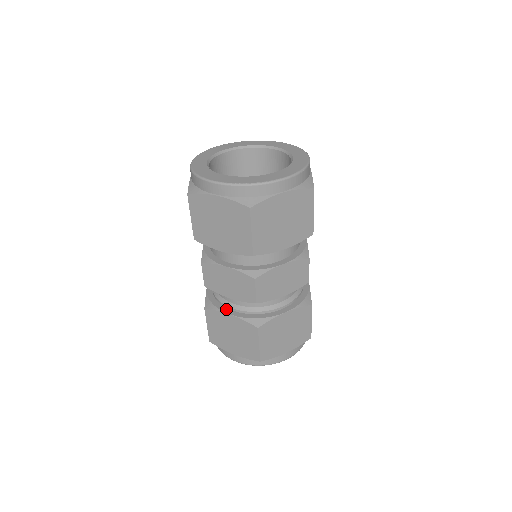
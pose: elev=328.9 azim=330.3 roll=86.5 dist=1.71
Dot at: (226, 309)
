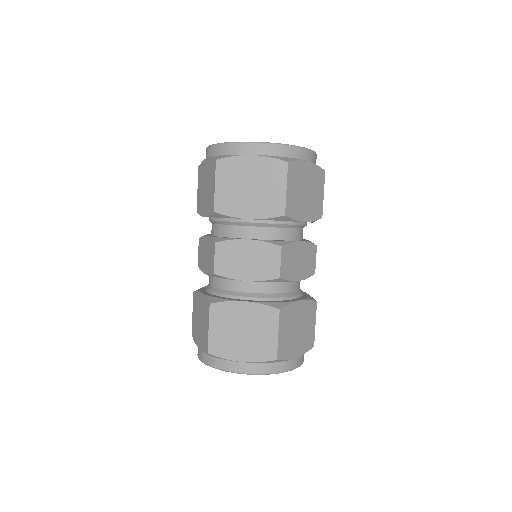
Dot at: (204, 291)
